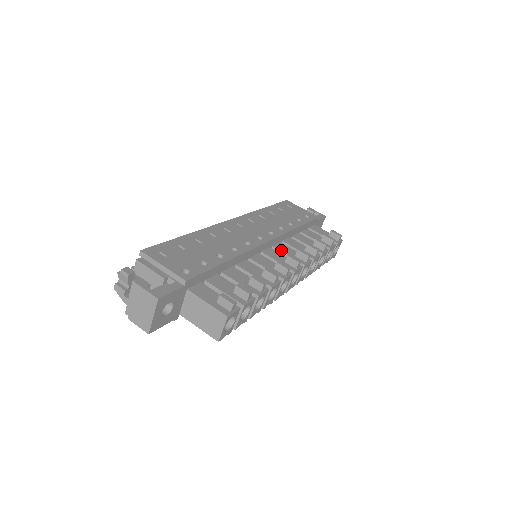
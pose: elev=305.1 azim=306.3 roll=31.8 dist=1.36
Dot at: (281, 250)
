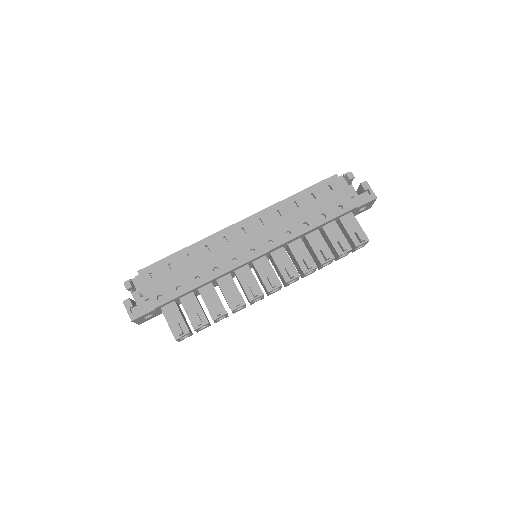
Dot at: (275, 260)
